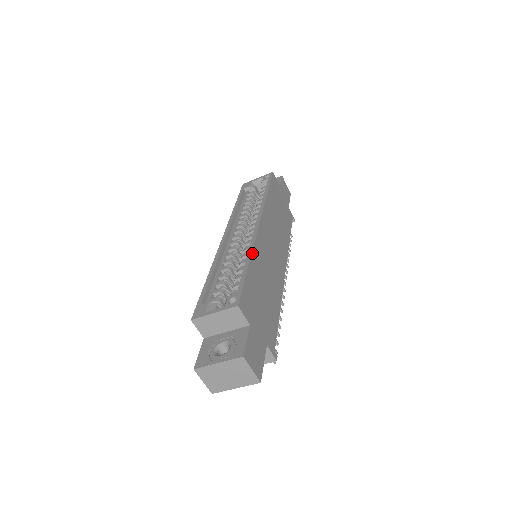
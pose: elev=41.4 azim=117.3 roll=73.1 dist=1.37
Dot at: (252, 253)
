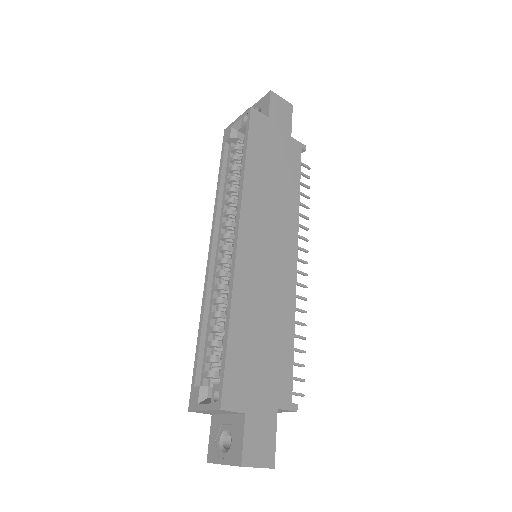
Dot at: (232, 302)
